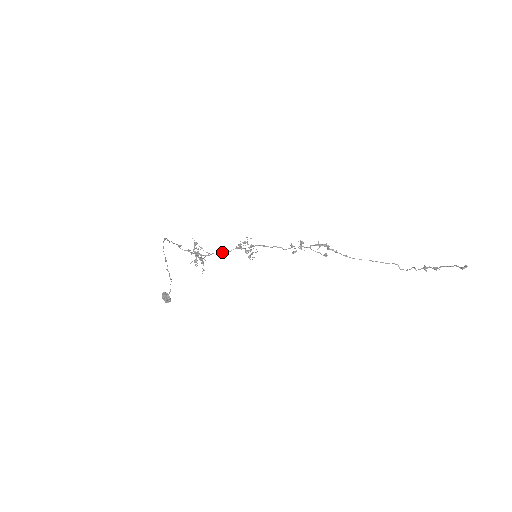
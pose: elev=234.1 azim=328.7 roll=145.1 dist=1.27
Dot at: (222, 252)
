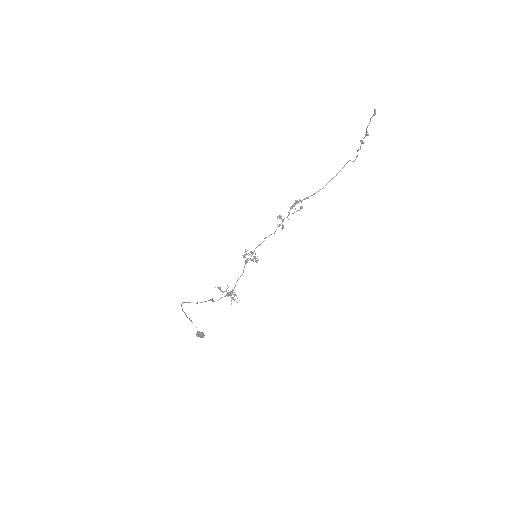
Dot at: occluded
